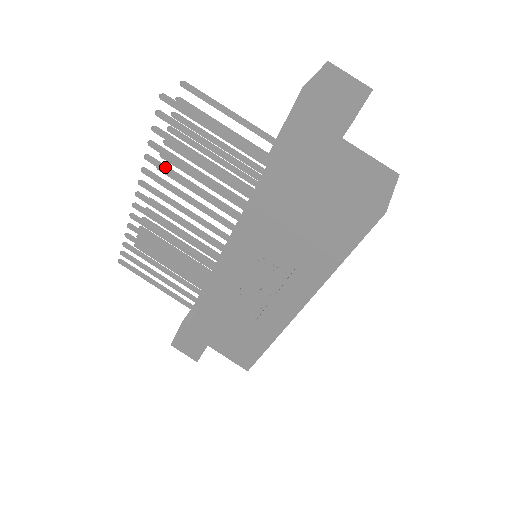
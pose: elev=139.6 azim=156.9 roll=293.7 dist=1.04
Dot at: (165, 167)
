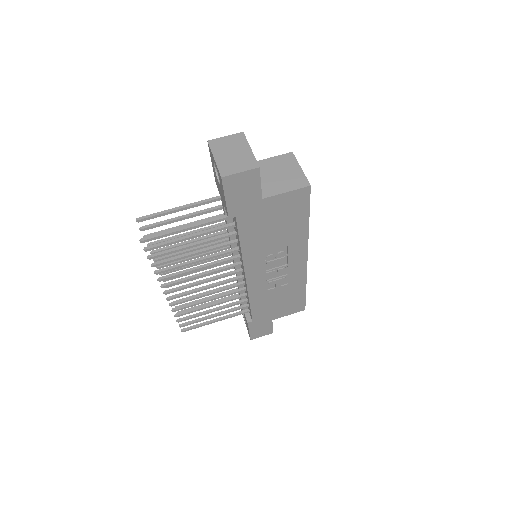
Dot at: (171, 268)
